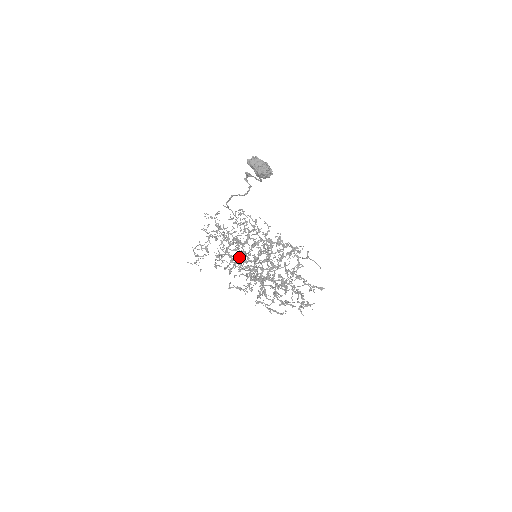
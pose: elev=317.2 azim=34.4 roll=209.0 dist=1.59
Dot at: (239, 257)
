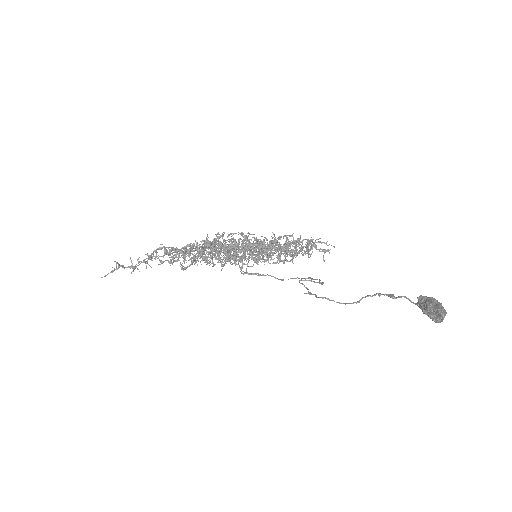
Dot at: occluded
